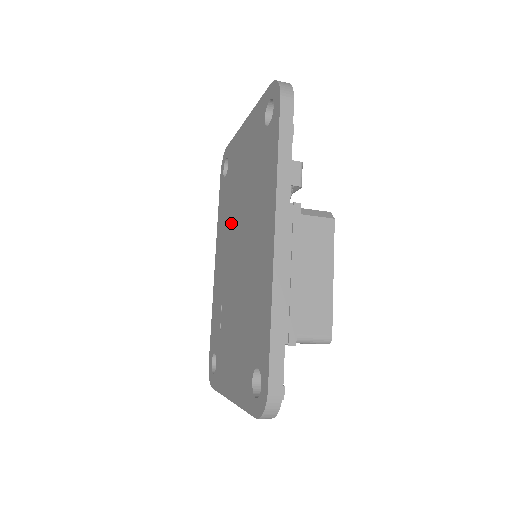
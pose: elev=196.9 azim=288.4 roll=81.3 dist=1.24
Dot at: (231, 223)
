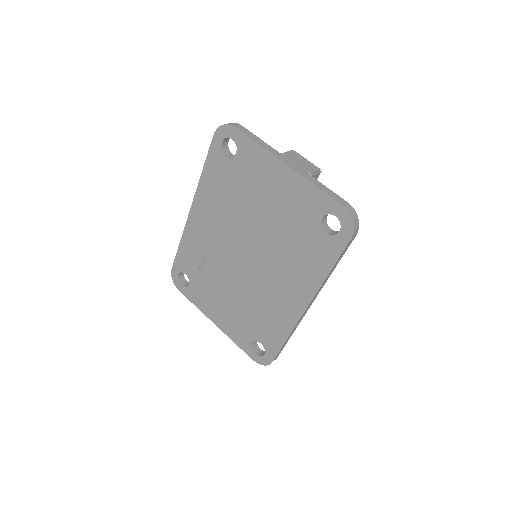
Dot at: (235, 219)
